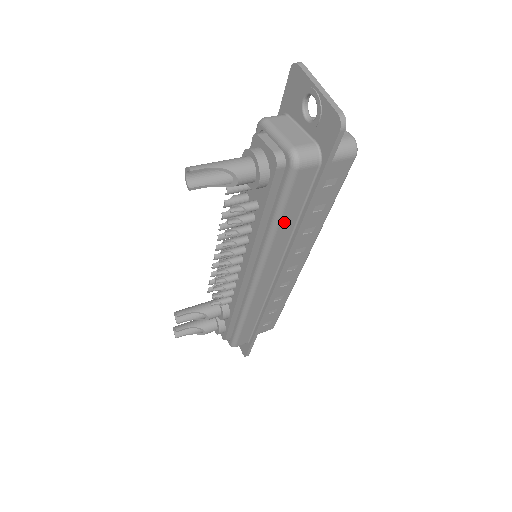
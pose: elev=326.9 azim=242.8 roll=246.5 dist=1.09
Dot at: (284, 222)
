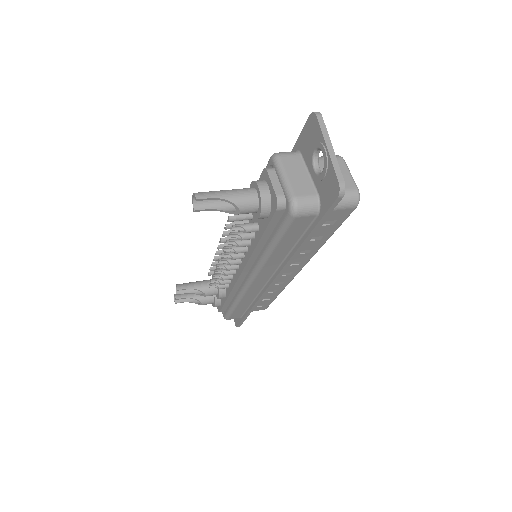
Dot at: (279, 248)
